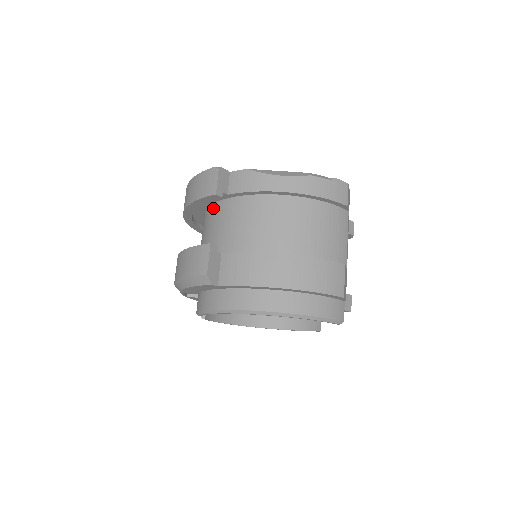
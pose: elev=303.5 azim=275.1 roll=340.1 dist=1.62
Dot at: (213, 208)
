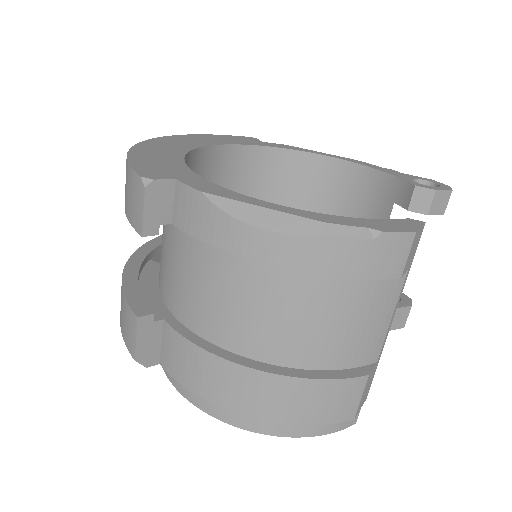
Dot at: occluded
